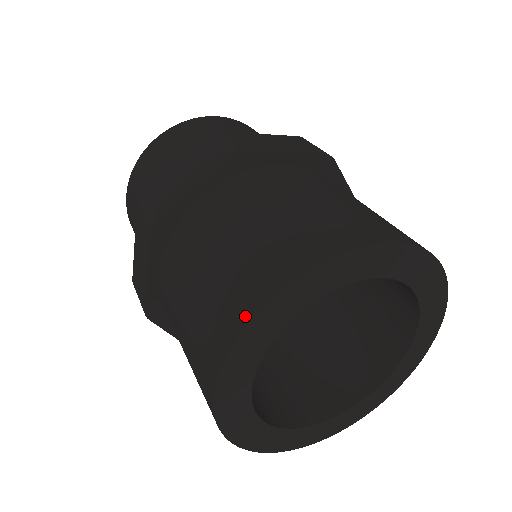
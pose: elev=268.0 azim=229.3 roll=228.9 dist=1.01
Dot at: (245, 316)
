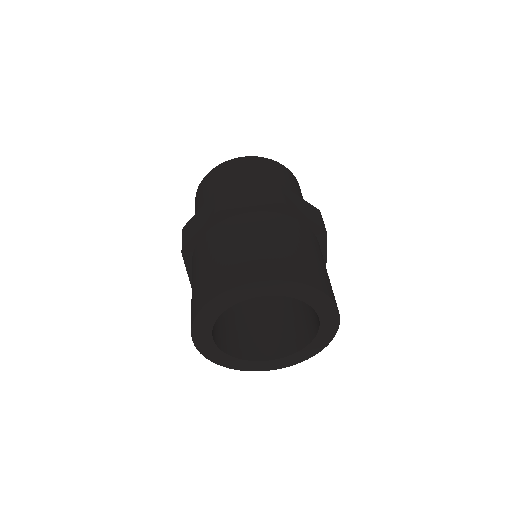
Dot at: (196, 312)
